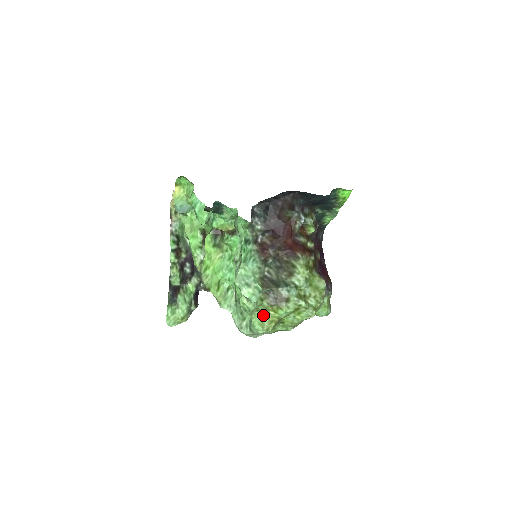
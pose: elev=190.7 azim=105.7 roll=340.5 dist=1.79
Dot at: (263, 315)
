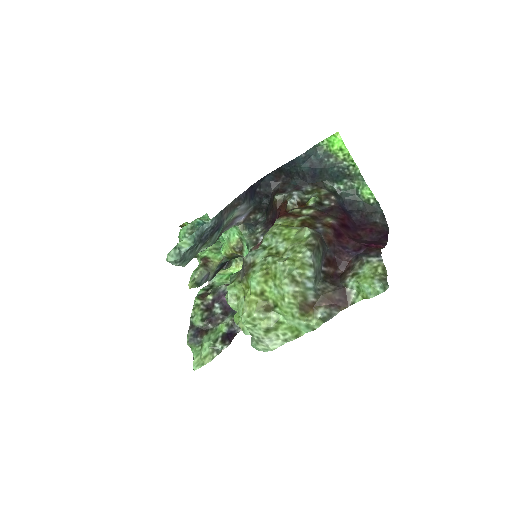
Dot at: occluded
